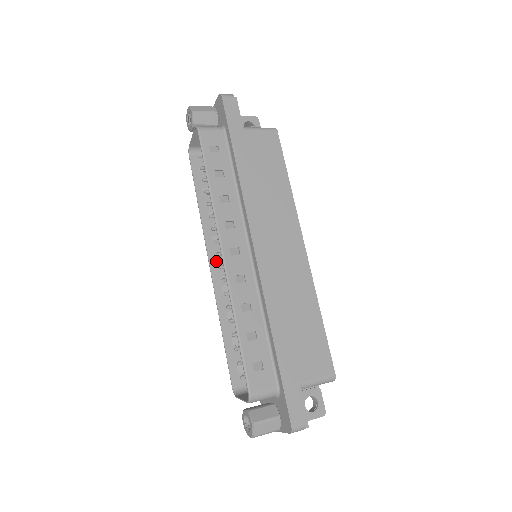
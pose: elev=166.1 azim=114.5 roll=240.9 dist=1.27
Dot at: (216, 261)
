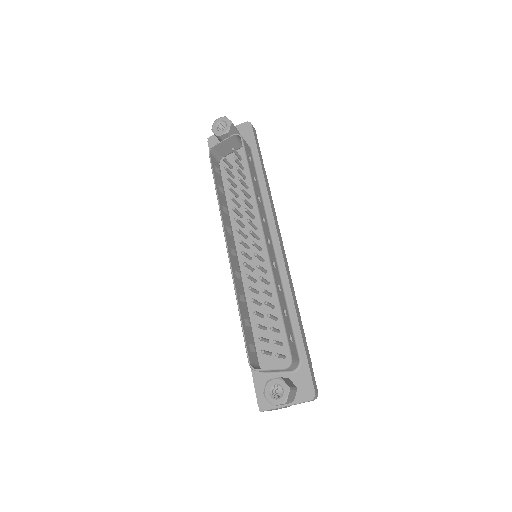
Dot at: (230, 248)
